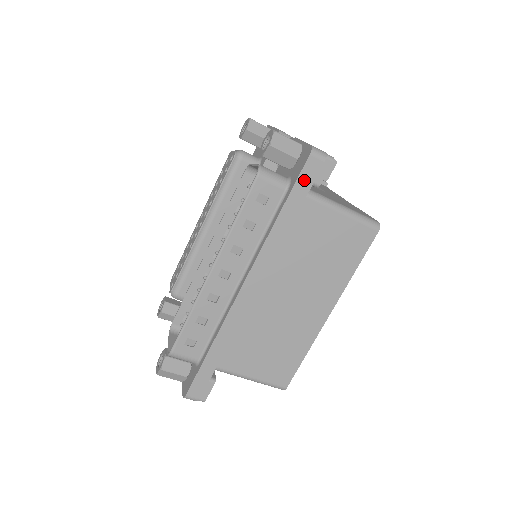
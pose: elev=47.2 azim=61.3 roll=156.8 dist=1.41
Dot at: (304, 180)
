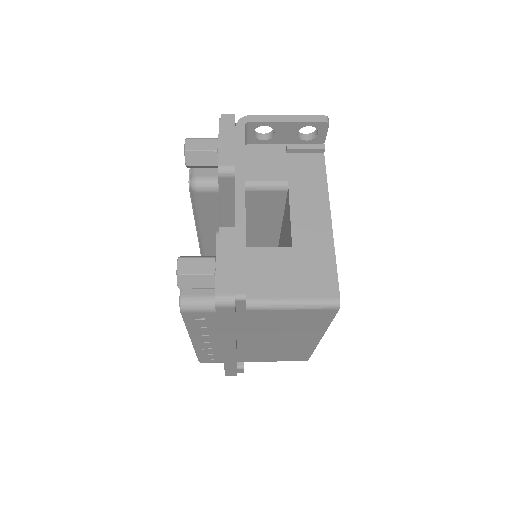
Dot at: (224, 316)
